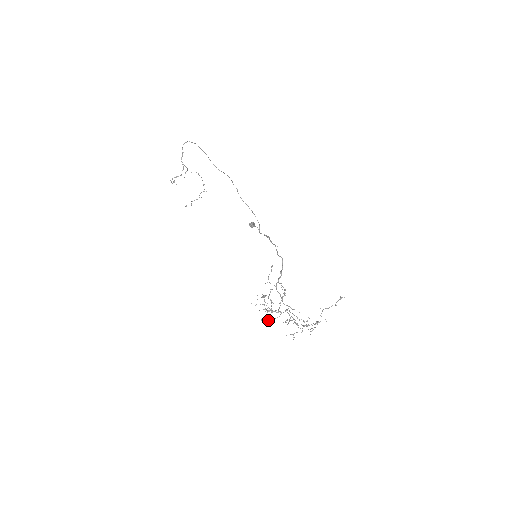
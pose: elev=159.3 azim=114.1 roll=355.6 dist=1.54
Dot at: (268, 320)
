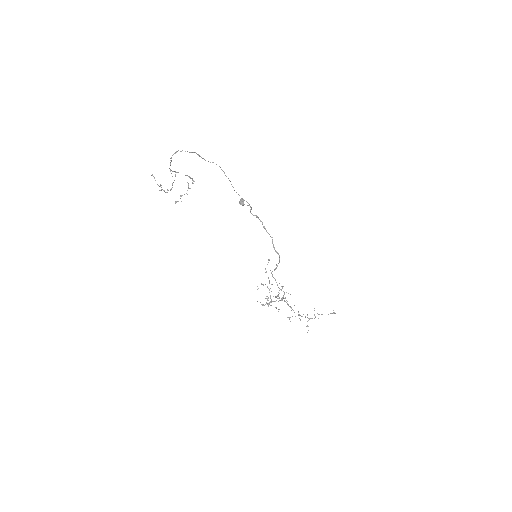
Dot at: occluded
